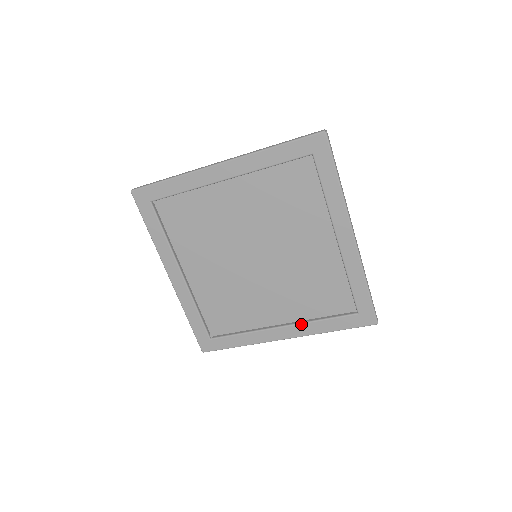
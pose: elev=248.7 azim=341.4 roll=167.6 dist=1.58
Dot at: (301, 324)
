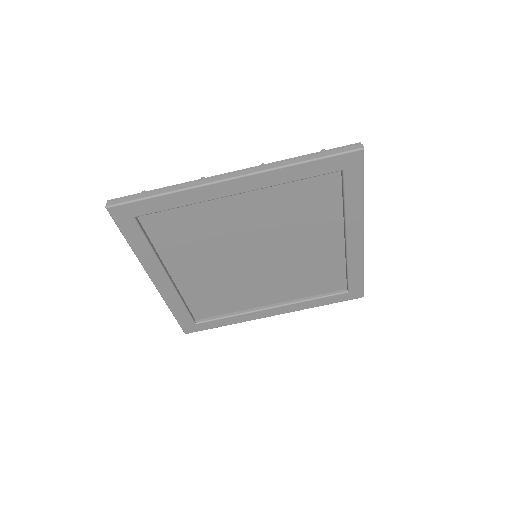
Dot at: (292, 304)
